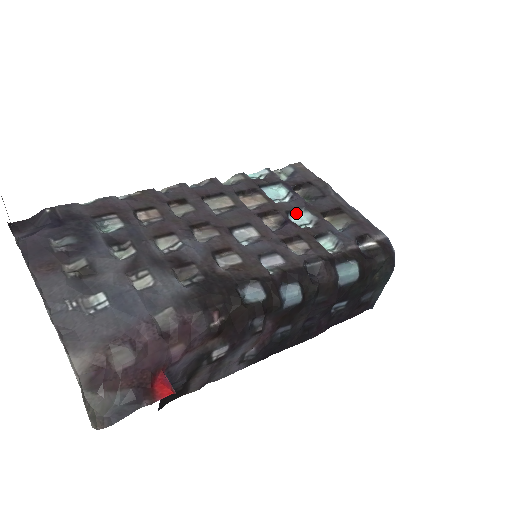
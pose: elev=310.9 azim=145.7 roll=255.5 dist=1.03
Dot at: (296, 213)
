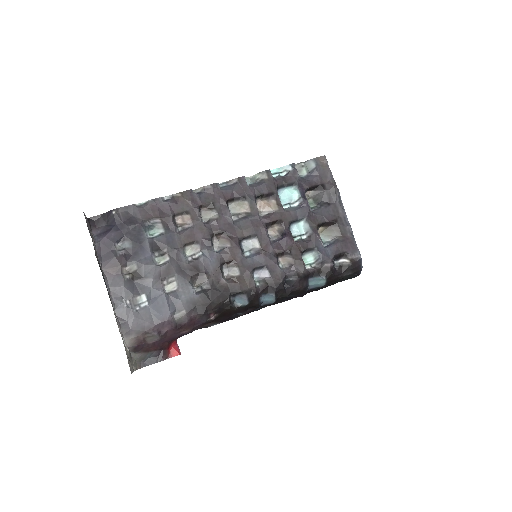
Dot at: (298, 222)
